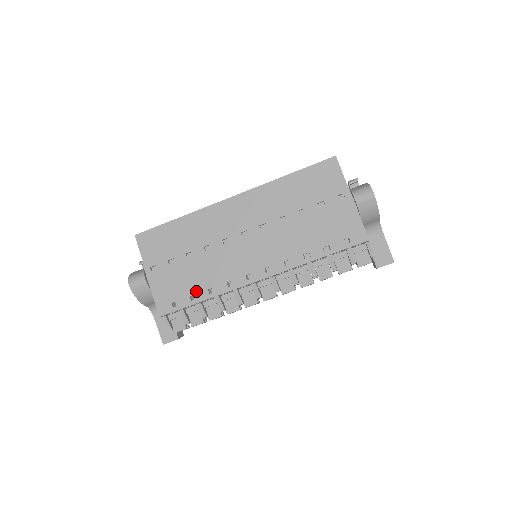
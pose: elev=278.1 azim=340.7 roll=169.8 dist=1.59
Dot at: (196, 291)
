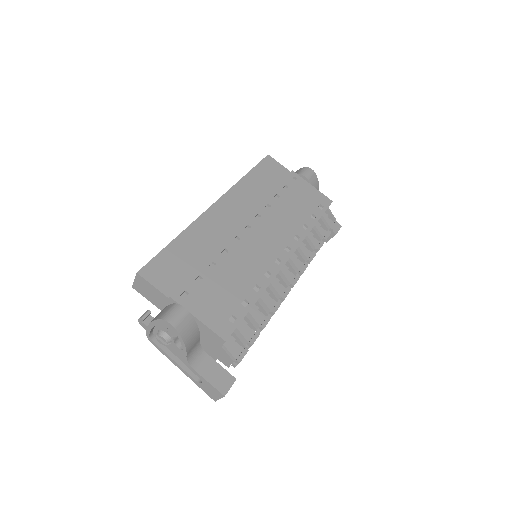
Dot at: (243, 296)
